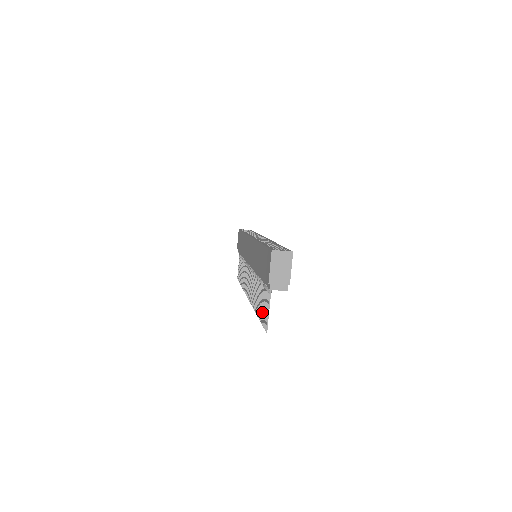
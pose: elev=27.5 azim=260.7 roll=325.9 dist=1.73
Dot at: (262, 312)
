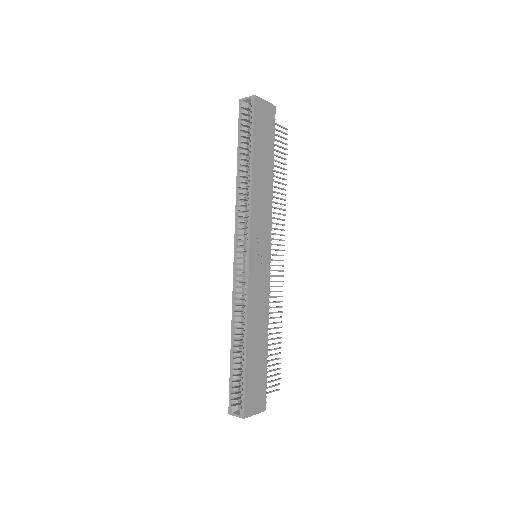
Dot at: (273, 365)
